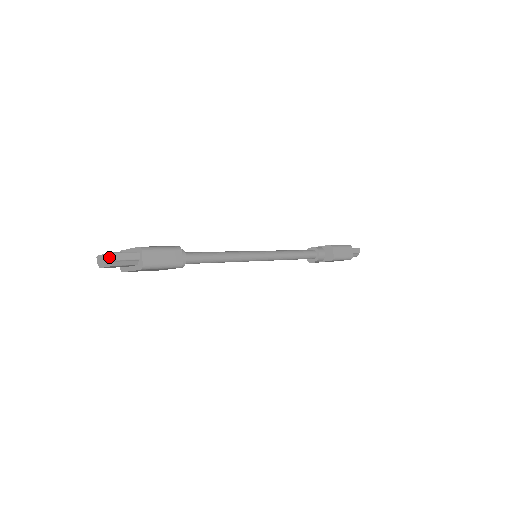
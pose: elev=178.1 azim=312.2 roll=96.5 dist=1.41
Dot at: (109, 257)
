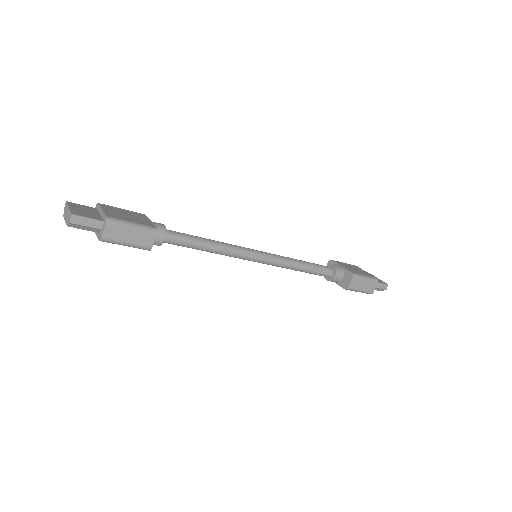
Dot at: (69, 215)
